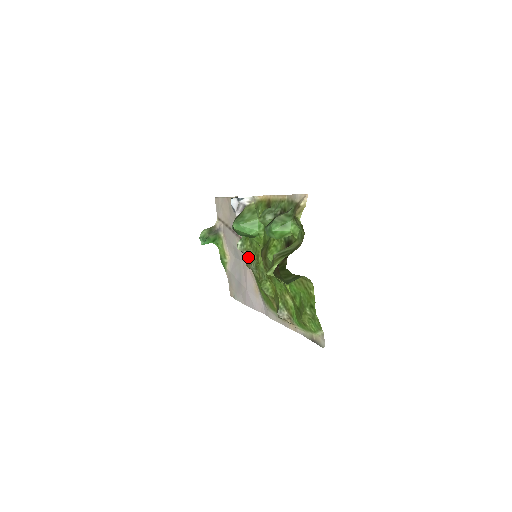
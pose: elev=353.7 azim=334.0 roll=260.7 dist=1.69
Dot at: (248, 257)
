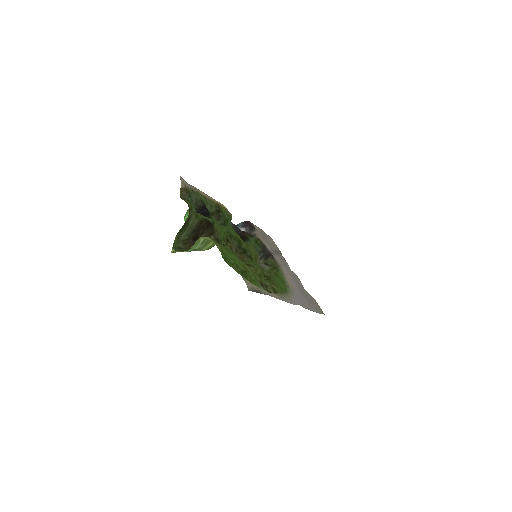
Dot at: occluded
